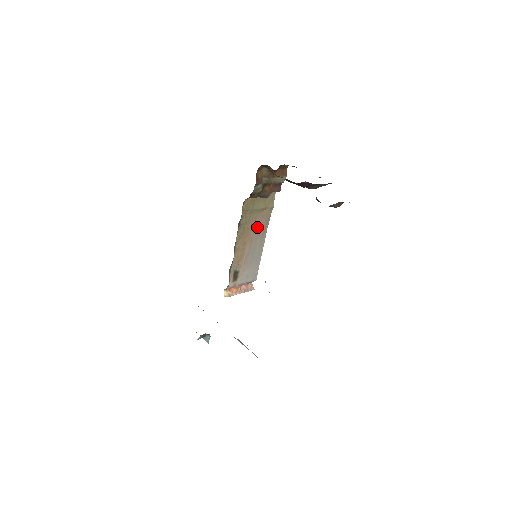
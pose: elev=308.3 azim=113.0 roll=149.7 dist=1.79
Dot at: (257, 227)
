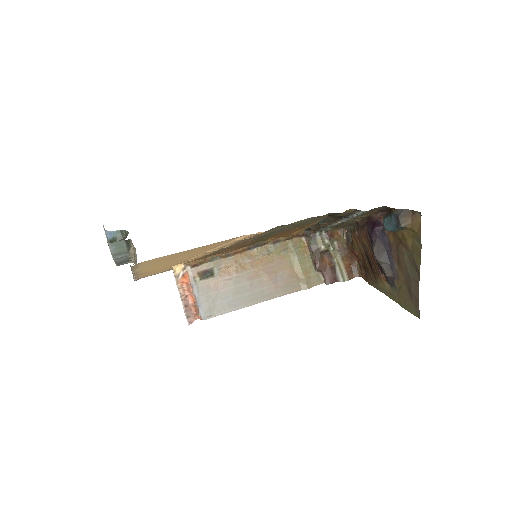
Dot at: (277, 277)
